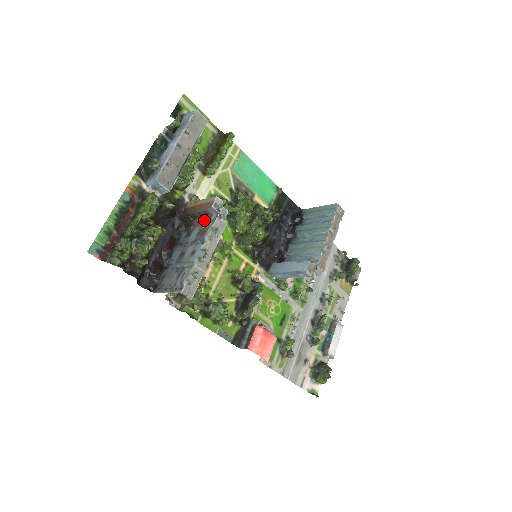
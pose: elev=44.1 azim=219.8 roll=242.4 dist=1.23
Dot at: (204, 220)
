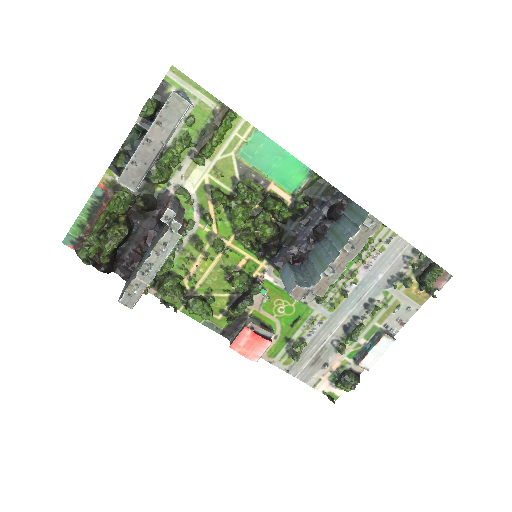
Dot at: occluded
